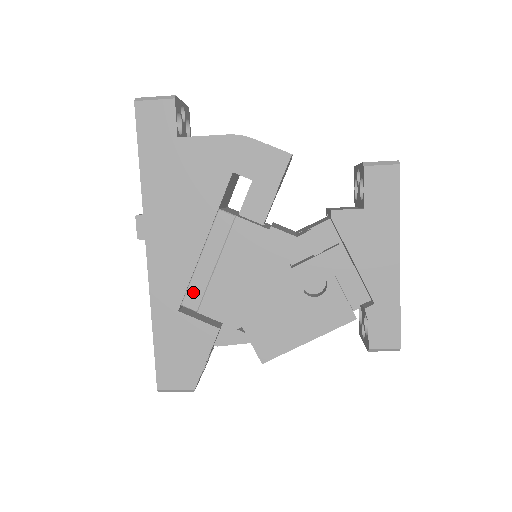
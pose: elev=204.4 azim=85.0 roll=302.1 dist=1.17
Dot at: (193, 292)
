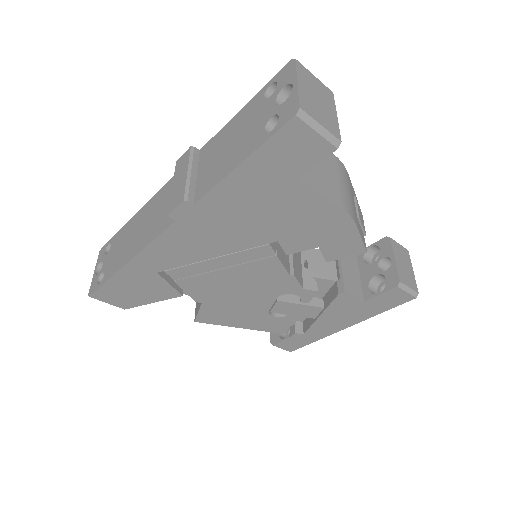
Dot at: (184, 271)
